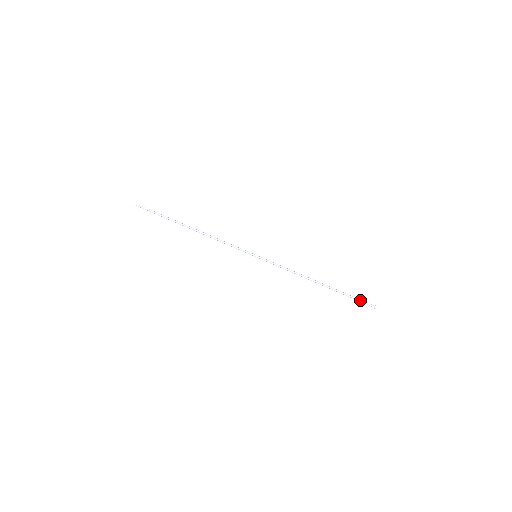
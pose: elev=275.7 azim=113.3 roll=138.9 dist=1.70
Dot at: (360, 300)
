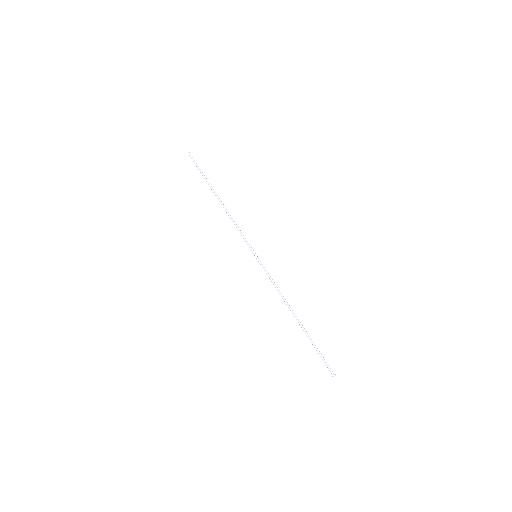
Dot at: (323, 359)
